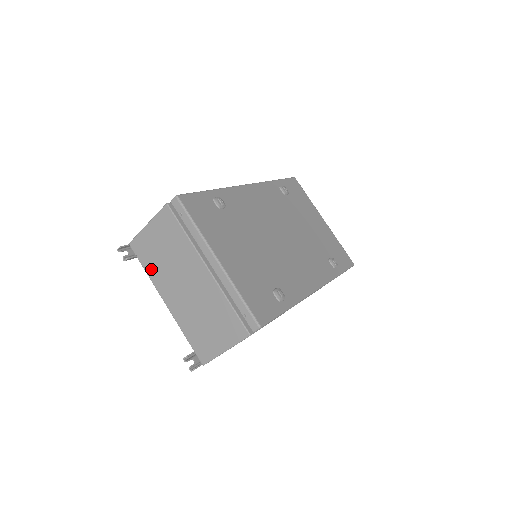
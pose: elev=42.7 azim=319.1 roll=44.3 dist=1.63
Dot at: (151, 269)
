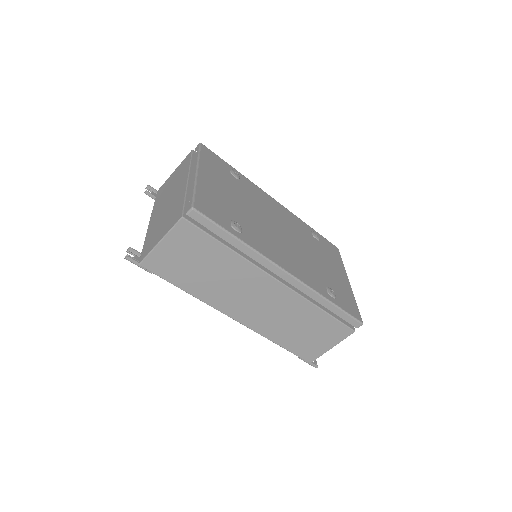
Dot at: (157, 201)
